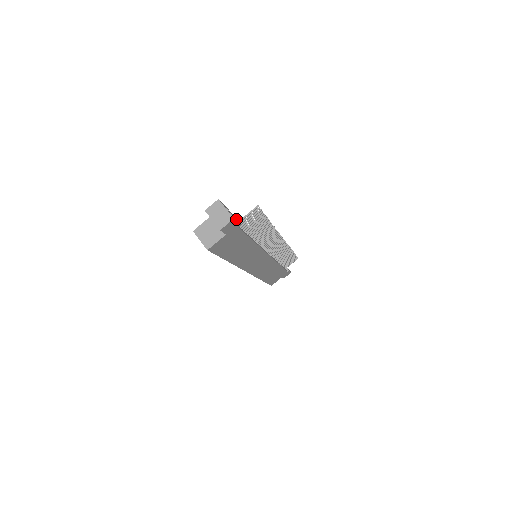
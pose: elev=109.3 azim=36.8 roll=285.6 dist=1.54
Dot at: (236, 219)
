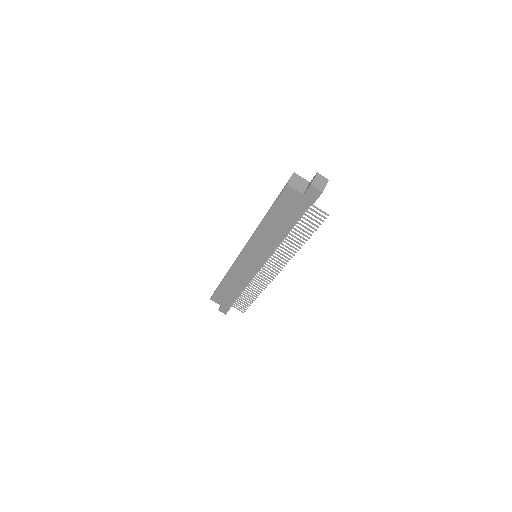
Dot at: occluded
